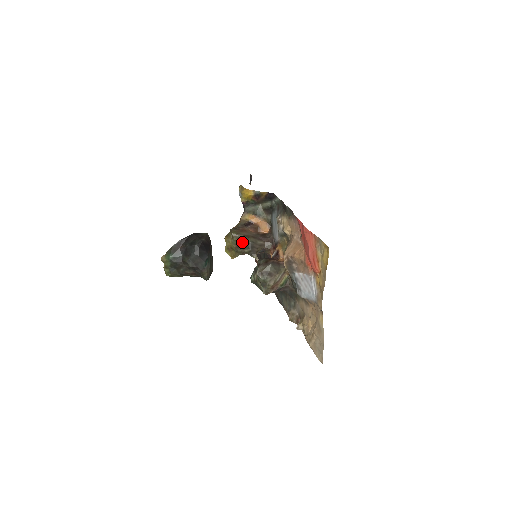
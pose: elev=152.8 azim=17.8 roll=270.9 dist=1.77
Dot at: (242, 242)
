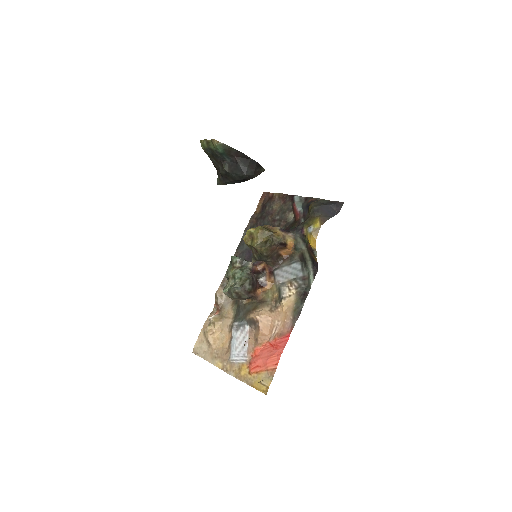
Dot at: (261, 254)
